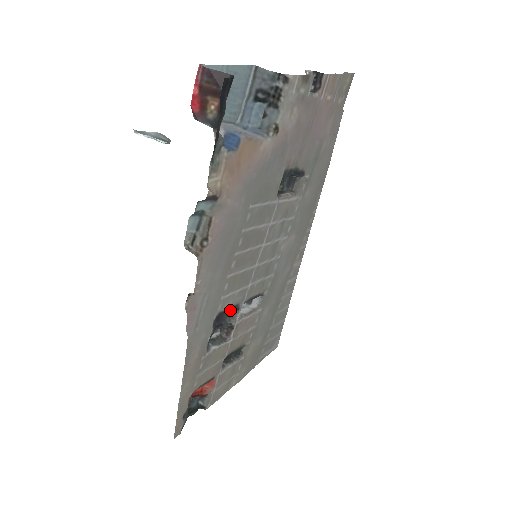
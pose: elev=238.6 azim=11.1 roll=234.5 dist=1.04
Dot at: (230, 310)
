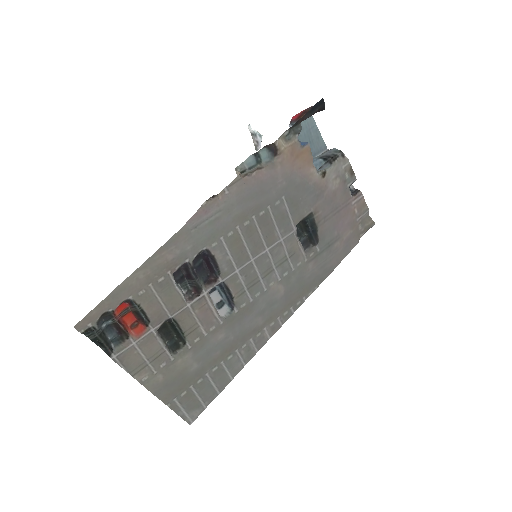
Dot at: (214, 266)
